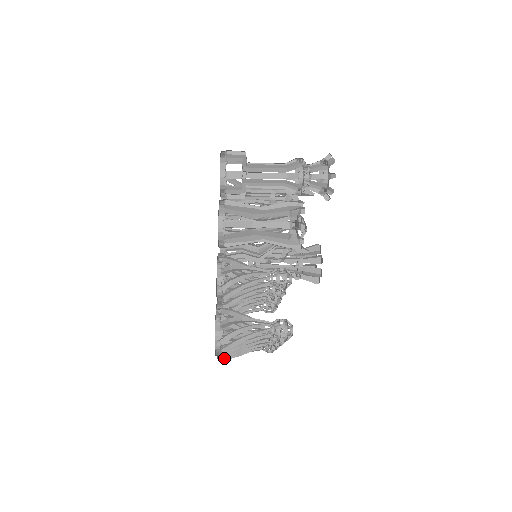
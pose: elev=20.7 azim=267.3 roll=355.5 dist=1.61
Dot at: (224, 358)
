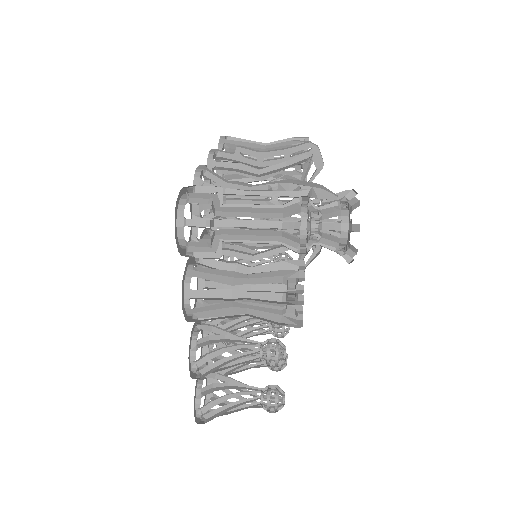
Dot at: occluded
